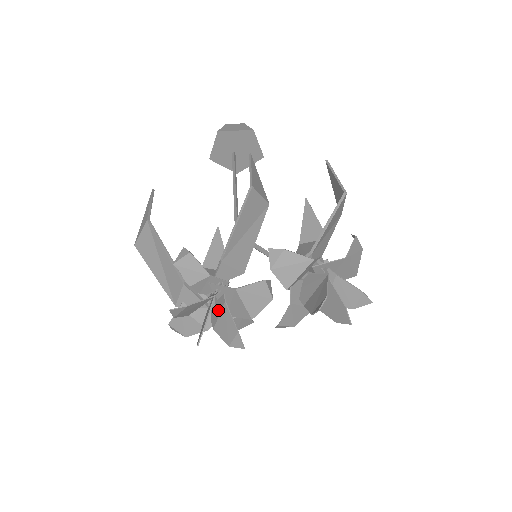
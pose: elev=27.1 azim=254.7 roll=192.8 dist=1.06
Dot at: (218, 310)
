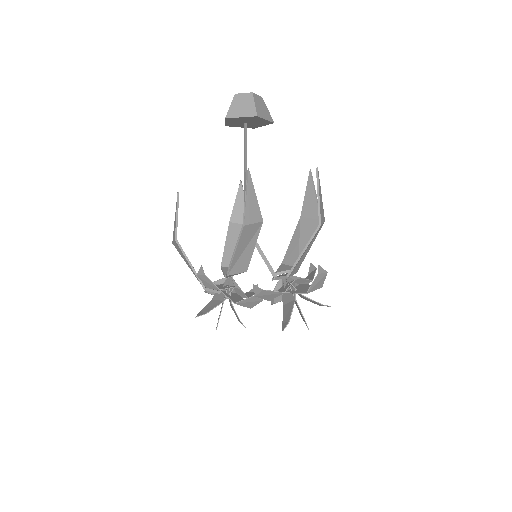
Dot at: occluded
